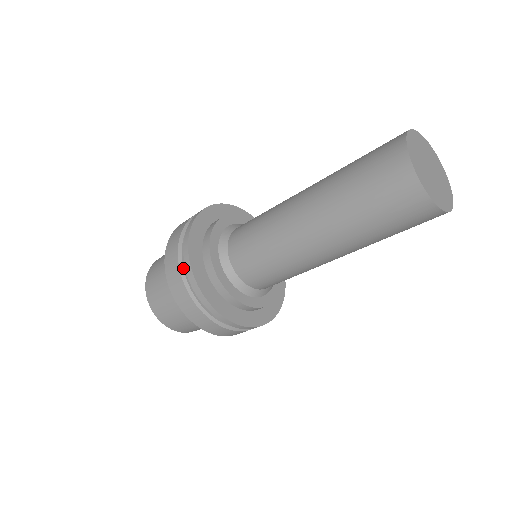
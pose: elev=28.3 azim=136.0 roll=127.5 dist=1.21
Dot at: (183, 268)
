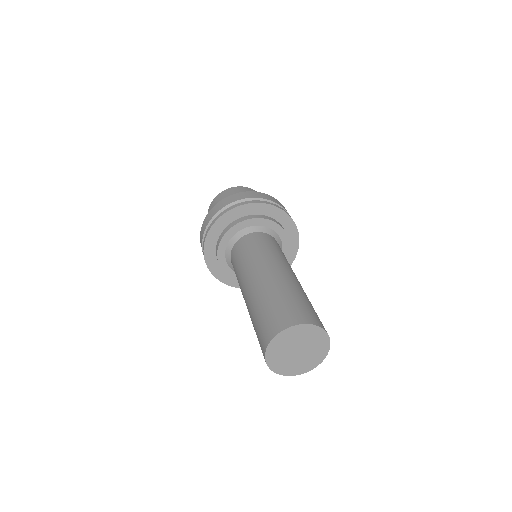
Dot at: occluded
